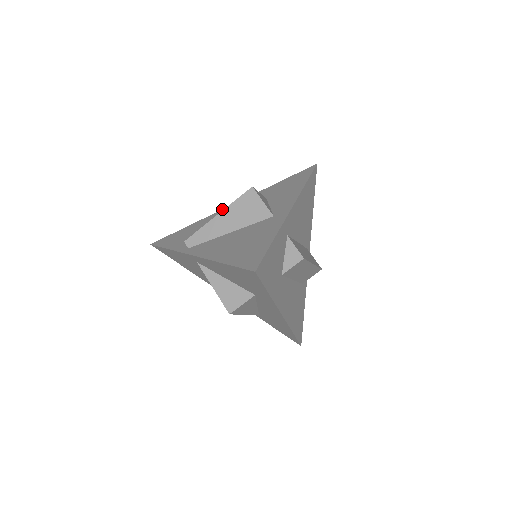
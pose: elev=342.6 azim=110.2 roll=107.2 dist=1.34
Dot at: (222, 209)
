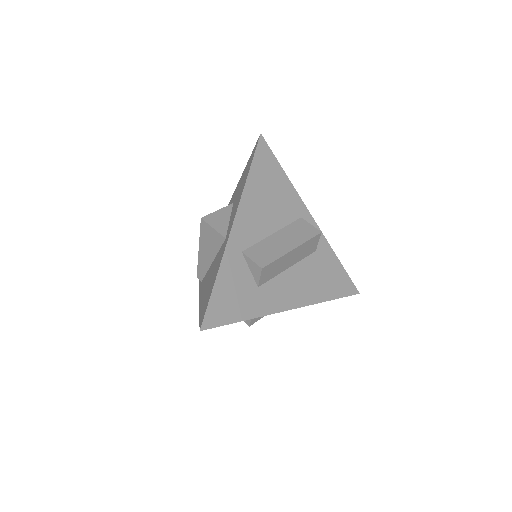
Dot at: occluded
